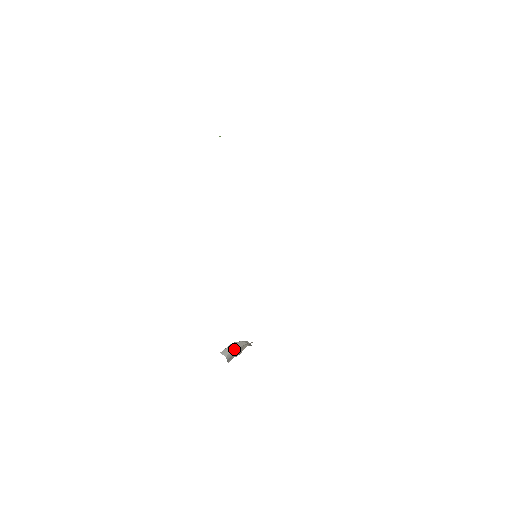
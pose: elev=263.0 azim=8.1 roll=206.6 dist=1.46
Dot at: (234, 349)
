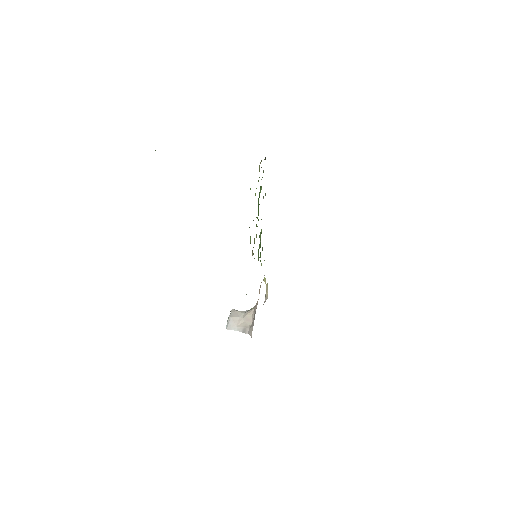
Dot at: (237, 322)
